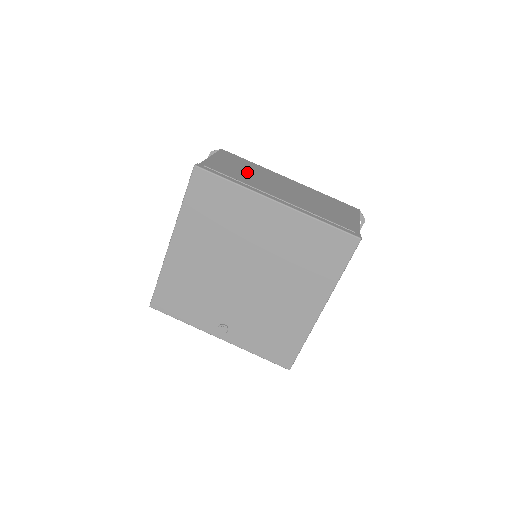
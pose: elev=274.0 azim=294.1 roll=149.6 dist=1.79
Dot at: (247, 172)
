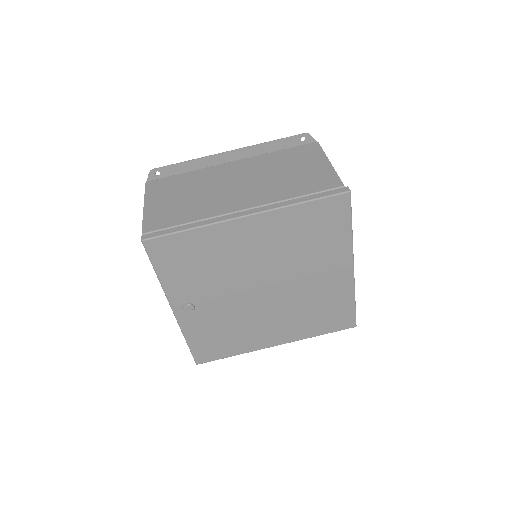
Dot at: occluded
